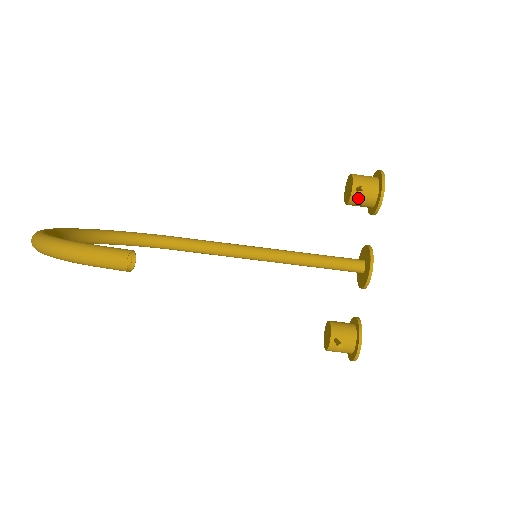
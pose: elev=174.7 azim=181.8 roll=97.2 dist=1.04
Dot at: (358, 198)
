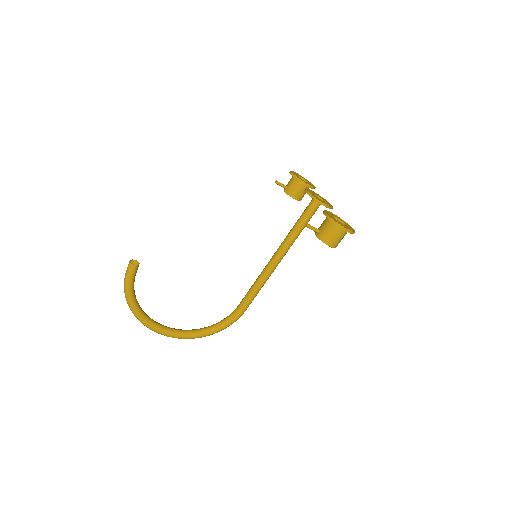
Dot at: (290, 189)
